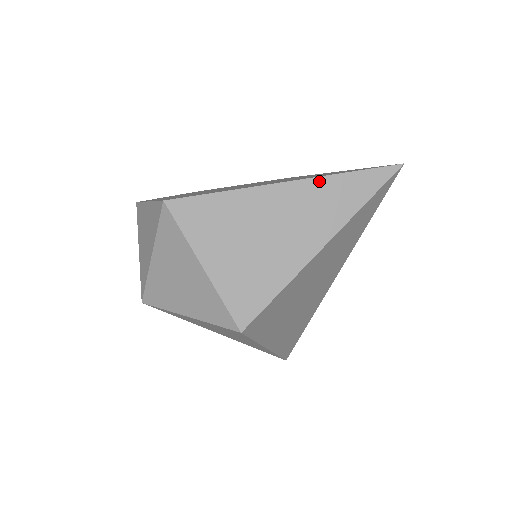
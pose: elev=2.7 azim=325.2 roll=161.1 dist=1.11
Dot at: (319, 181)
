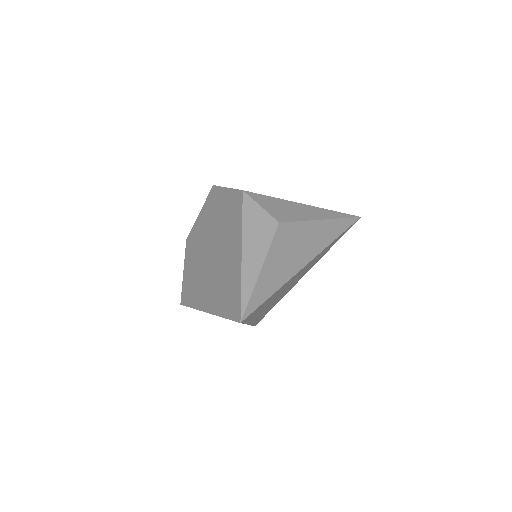
Dot at: occluded
